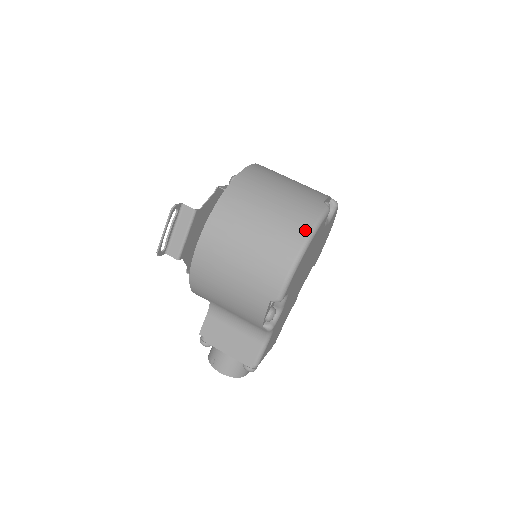
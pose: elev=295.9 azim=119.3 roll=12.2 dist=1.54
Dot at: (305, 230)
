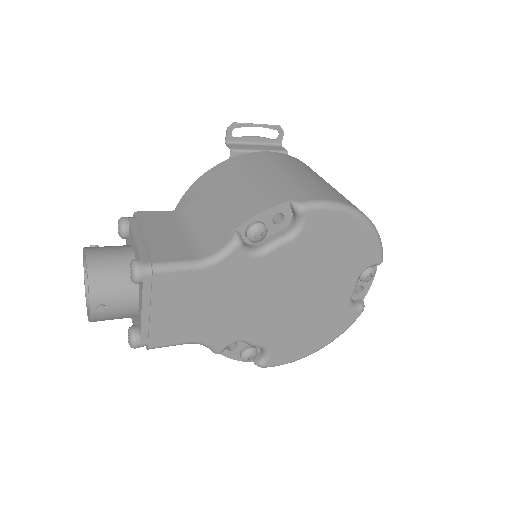
Dot at: occluded
